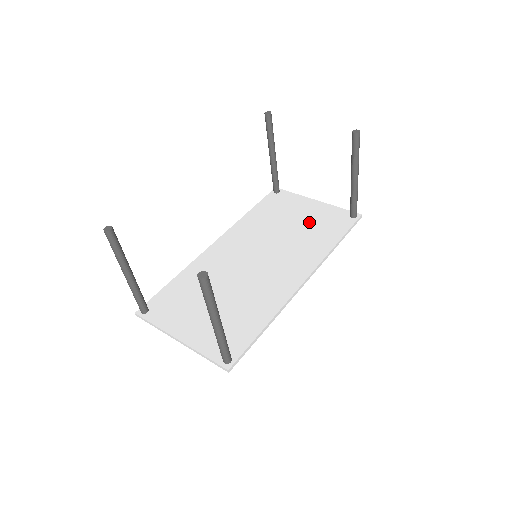
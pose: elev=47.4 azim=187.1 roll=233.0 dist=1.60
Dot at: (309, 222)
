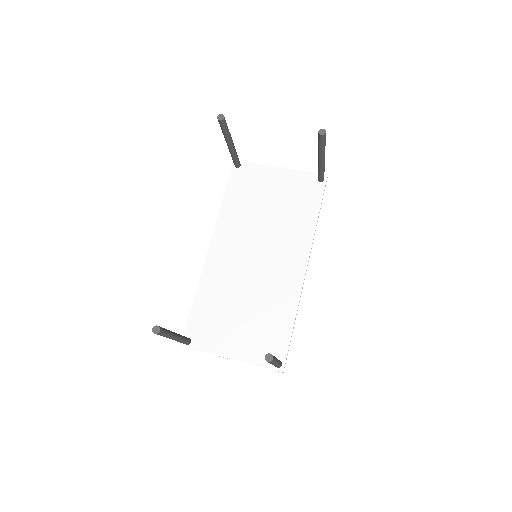
Dot at: (284, 198)
